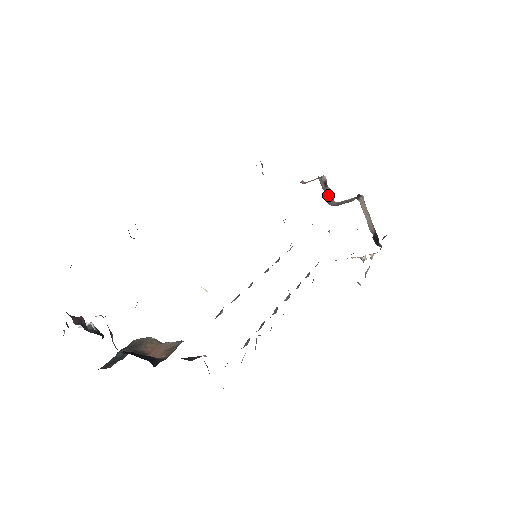
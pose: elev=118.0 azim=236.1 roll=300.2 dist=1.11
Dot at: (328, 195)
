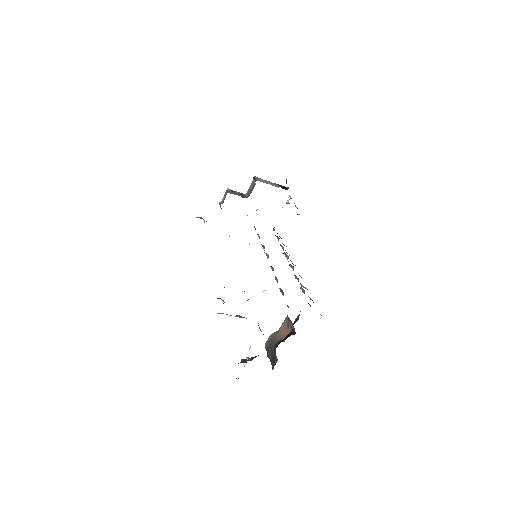
Dot at: (240, 195)
